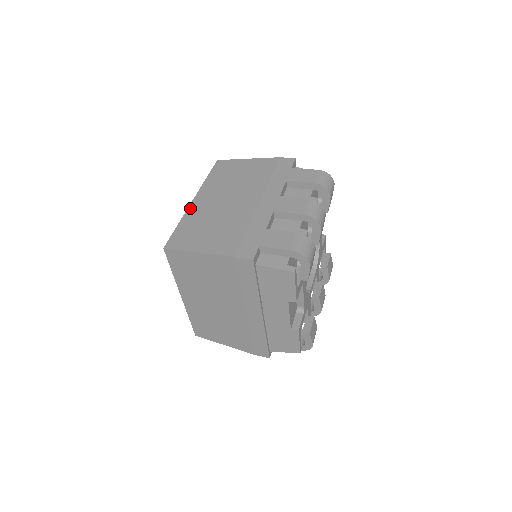
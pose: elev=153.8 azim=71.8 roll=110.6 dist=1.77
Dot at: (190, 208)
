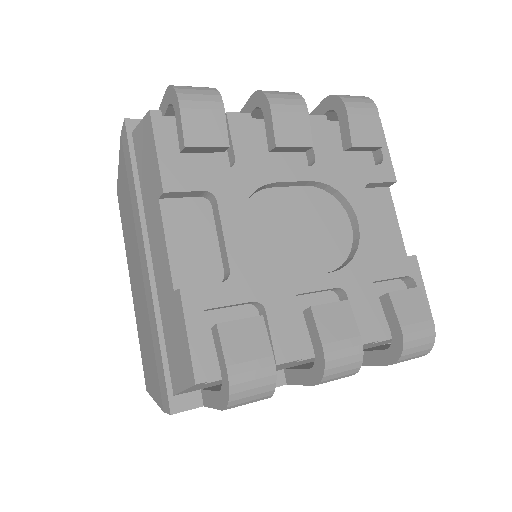
Dot at: occluded
